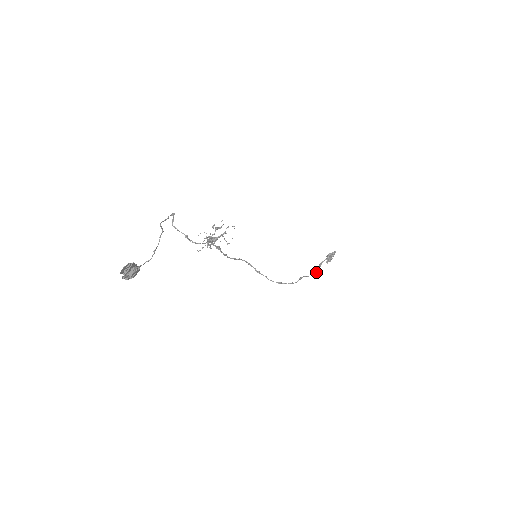
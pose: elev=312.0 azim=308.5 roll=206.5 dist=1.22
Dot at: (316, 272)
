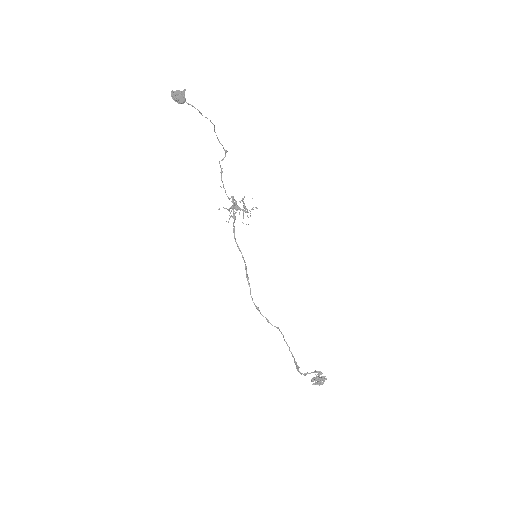
Dot at: occluded
